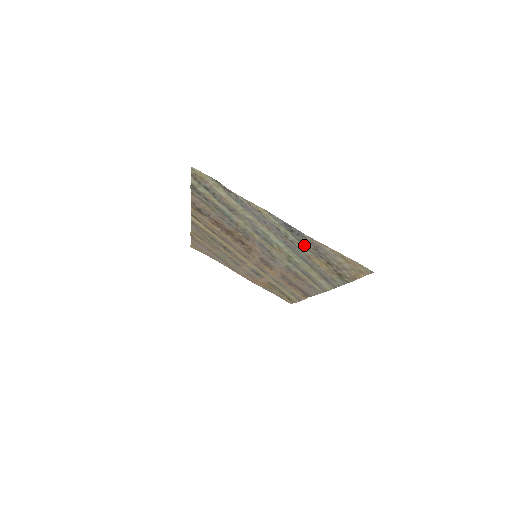
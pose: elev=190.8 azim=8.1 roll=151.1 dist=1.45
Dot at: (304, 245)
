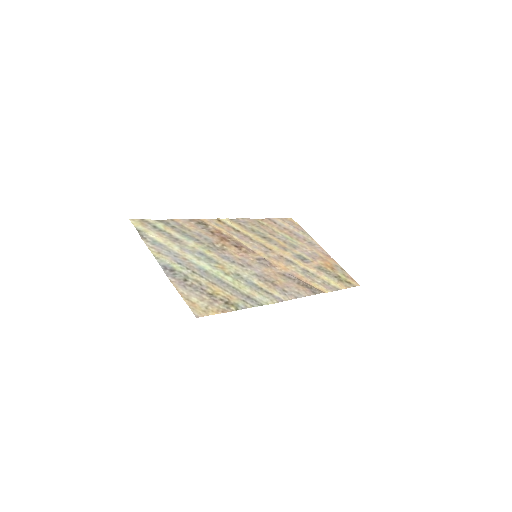
Dot at: (192, 279)
